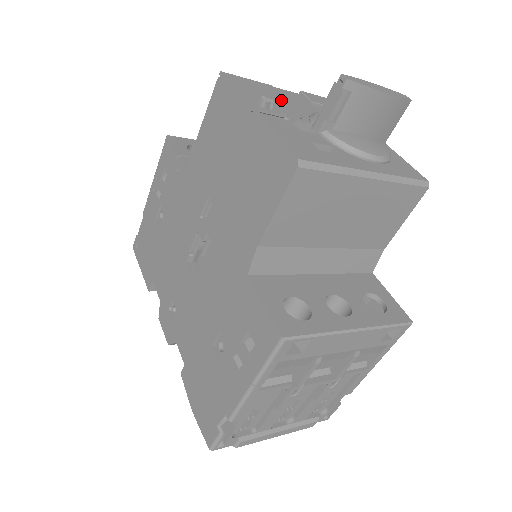
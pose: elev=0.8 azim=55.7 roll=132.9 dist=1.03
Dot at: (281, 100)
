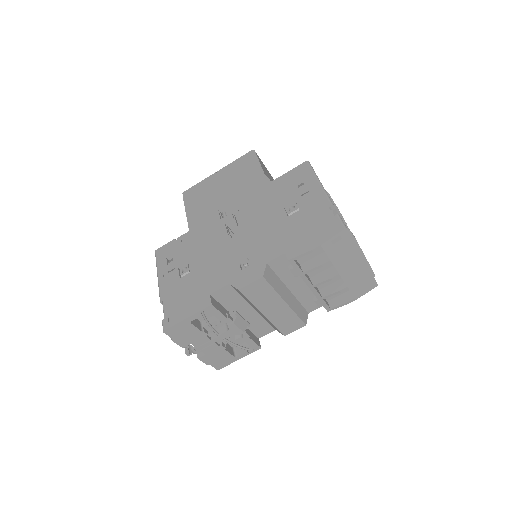
Dot at: occluded
